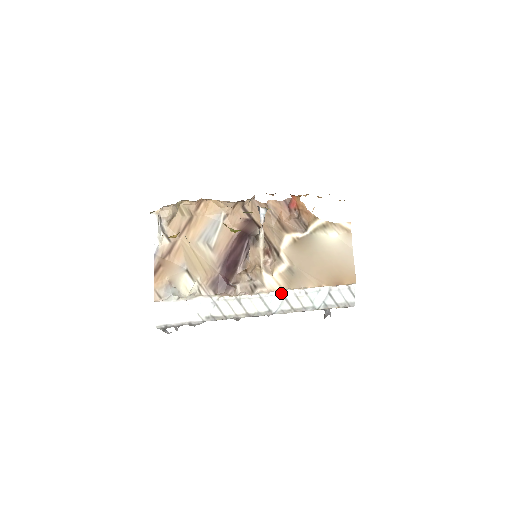
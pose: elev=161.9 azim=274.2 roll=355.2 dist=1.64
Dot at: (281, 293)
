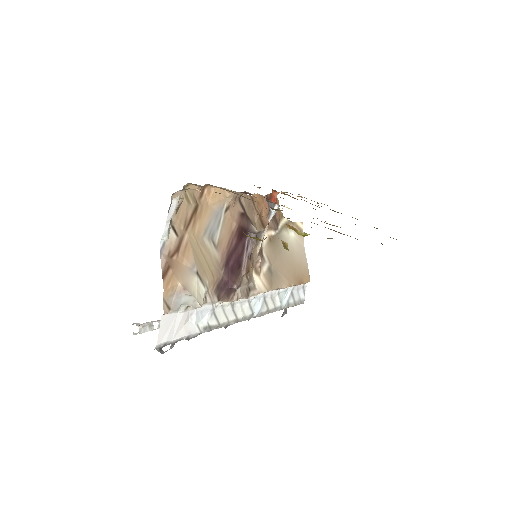
Dot at: (263, 295)
